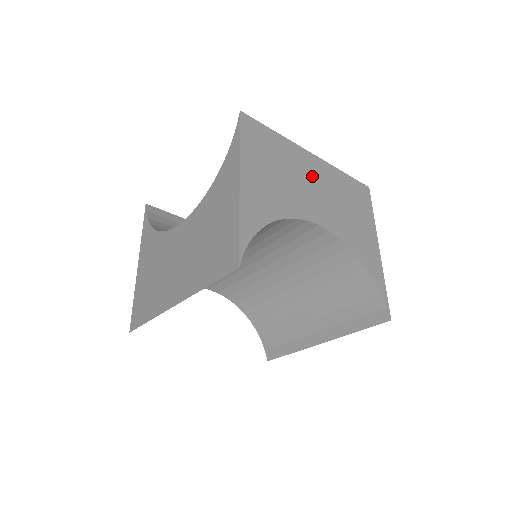
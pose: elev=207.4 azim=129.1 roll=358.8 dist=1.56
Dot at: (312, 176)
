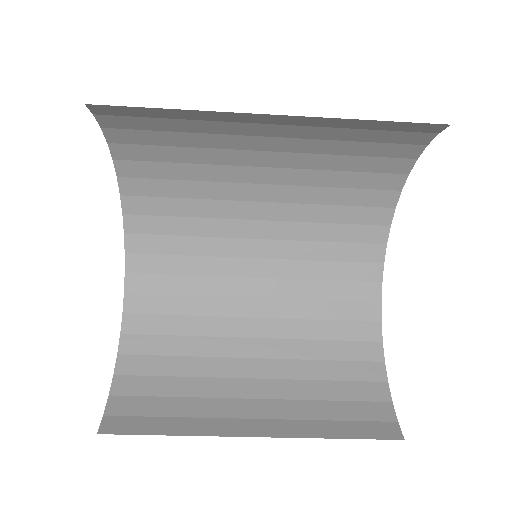
Dot at: occluded
